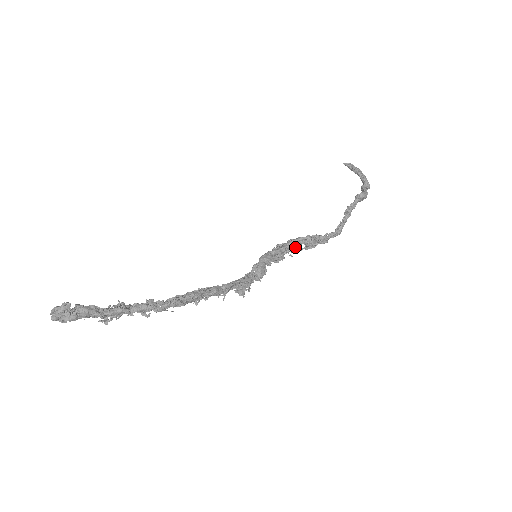
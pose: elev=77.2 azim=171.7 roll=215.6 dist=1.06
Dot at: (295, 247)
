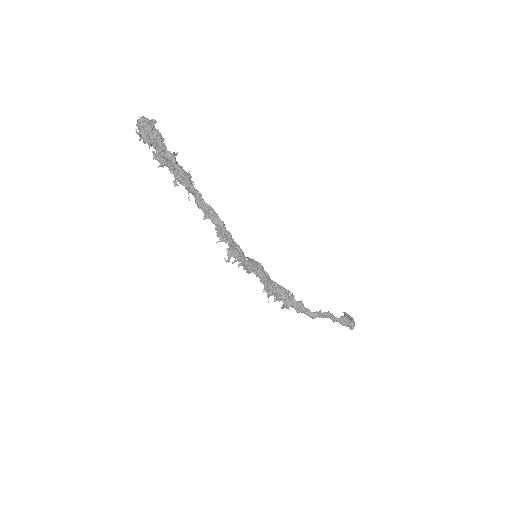
Dot at: (278, 293)
